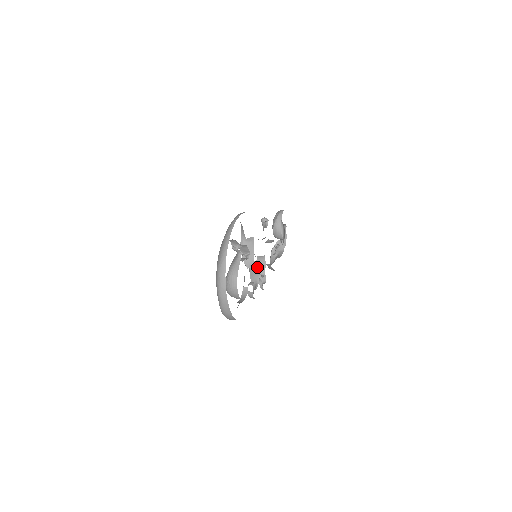
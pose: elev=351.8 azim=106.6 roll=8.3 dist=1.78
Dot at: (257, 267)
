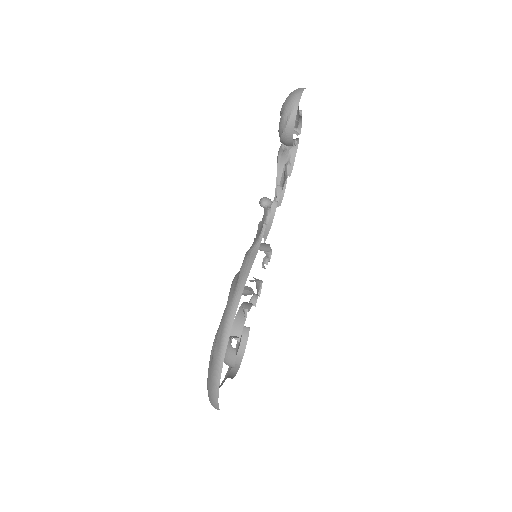
Dot at: occluded
